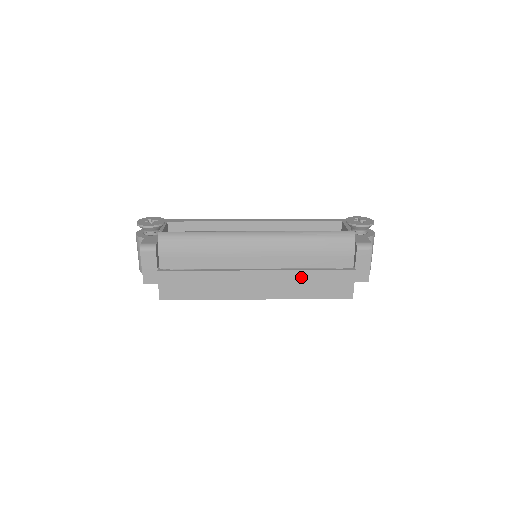
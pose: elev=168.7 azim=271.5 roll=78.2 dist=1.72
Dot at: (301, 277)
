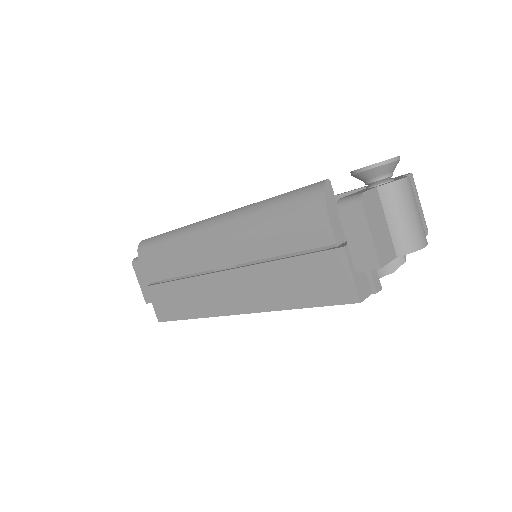
Dot at: (274, 273)
